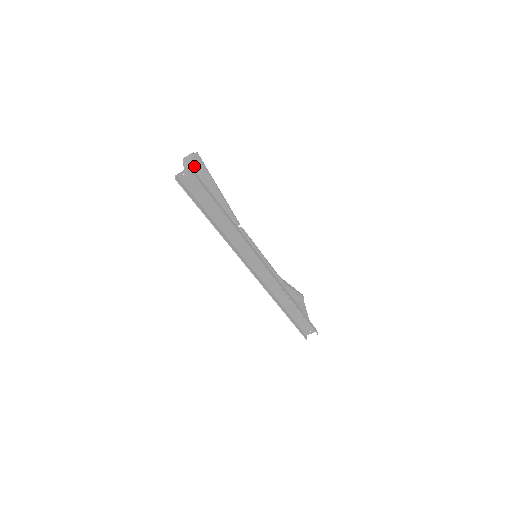
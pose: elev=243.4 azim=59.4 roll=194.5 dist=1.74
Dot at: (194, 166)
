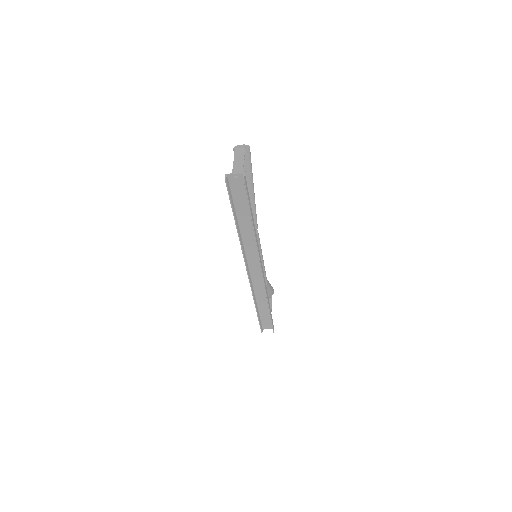
Dot at: occluded
